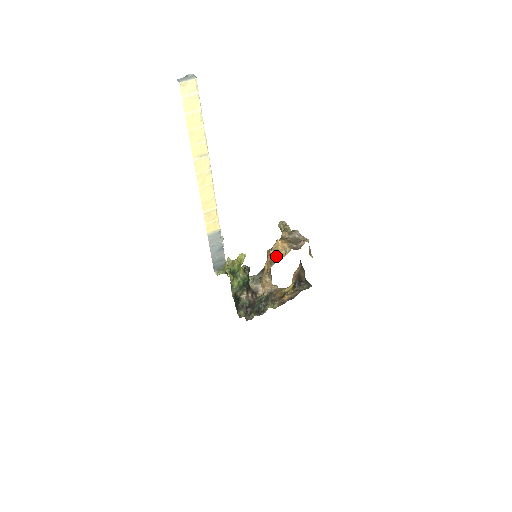
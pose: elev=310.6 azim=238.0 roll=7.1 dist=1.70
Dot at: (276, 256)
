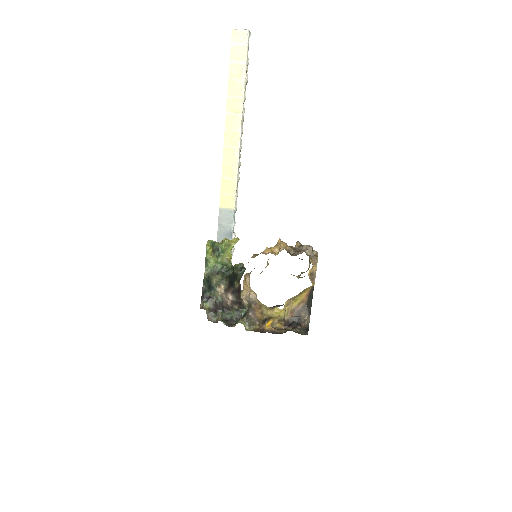
Dot at: (265, 250)
